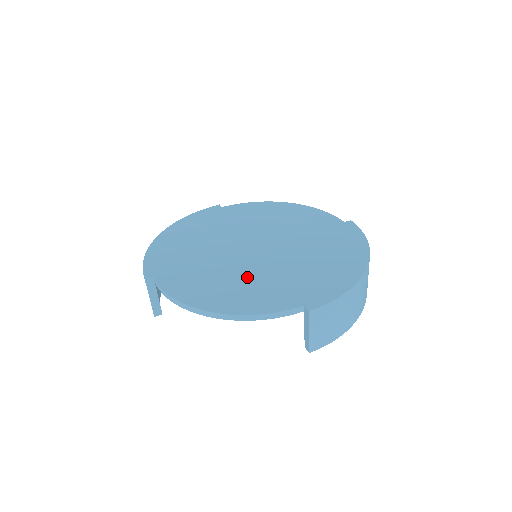
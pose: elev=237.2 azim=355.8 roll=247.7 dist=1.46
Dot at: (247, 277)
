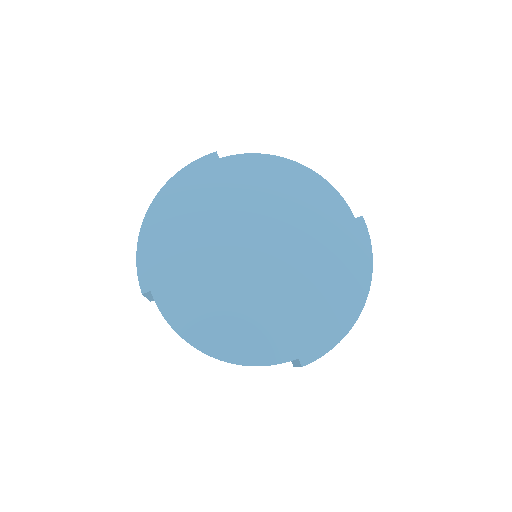
Dot at: (247, 307)
